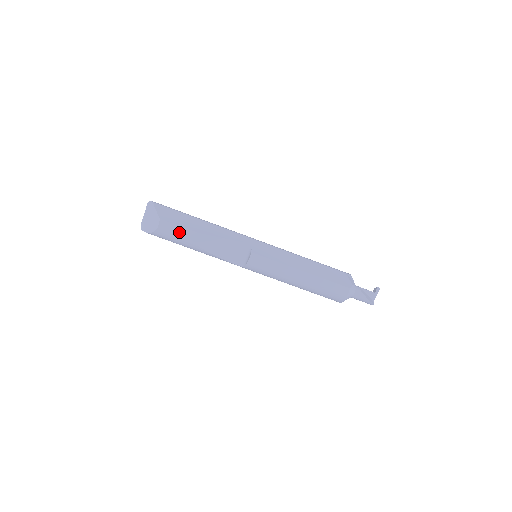
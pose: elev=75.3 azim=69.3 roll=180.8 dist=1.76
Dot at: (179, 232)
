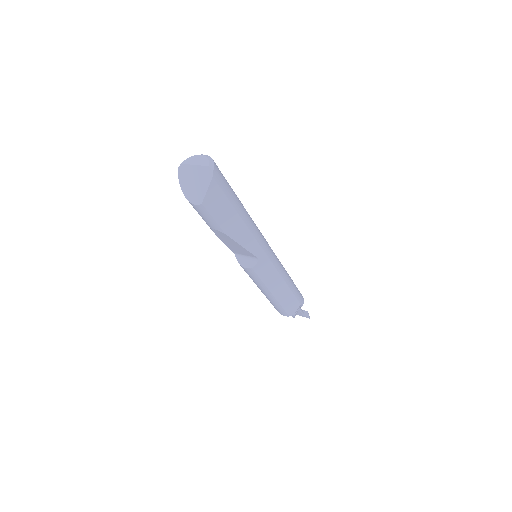
Dot at: (209, 221)
